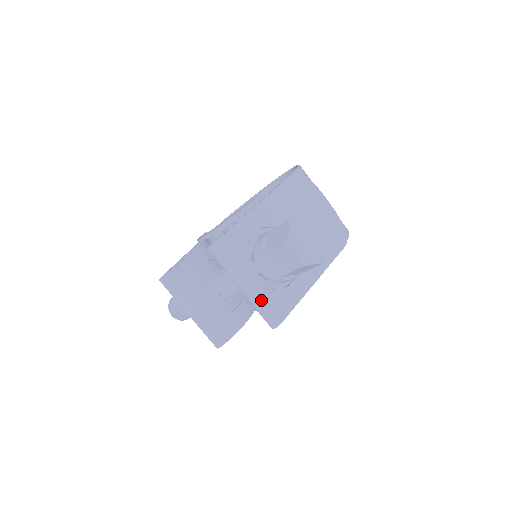
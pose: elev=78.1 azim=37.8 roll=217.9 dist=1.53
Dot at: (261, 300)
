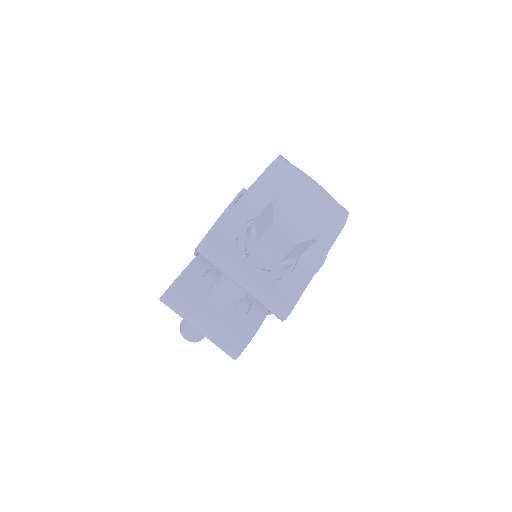
Dot at: (263, 292)
